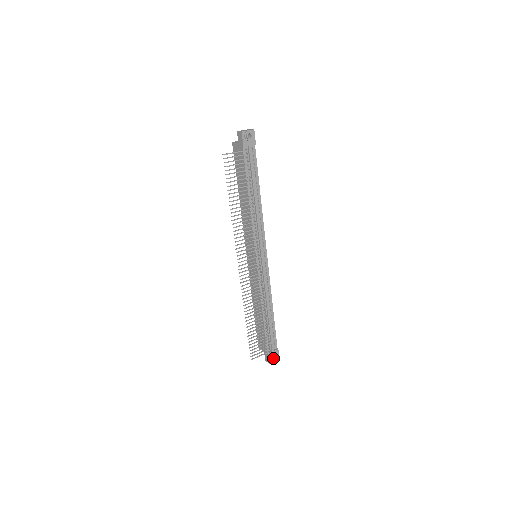
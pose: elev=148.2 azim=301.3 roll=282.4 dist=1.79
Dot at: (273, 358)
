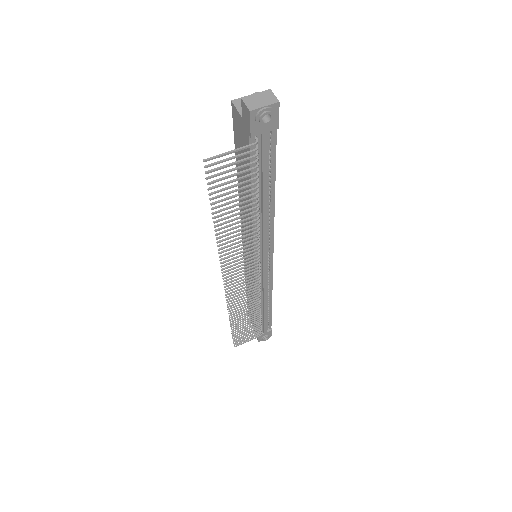
Dot at: (264, 339)
